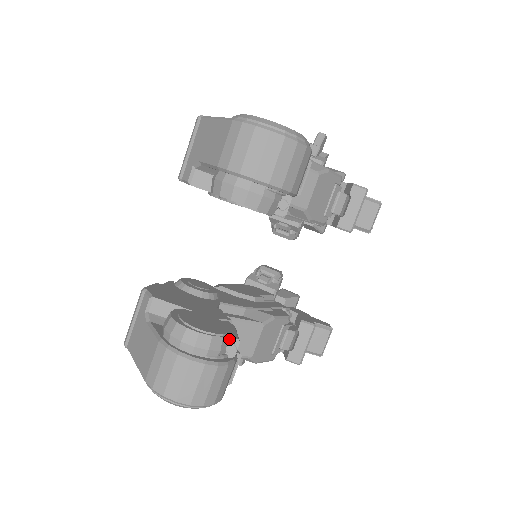
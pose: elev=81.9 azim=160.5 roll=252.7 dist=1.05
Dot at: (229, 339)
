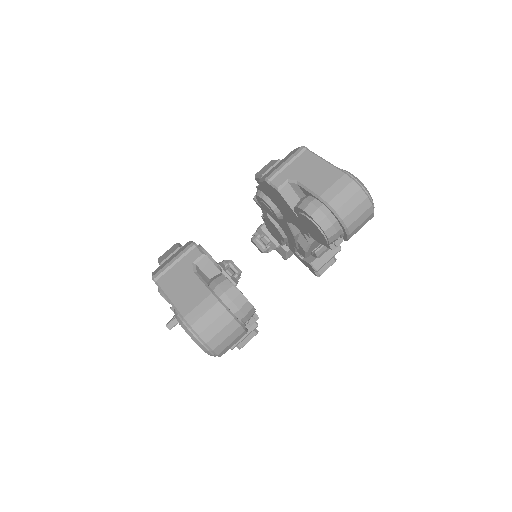
Dot at: (254, 314)
